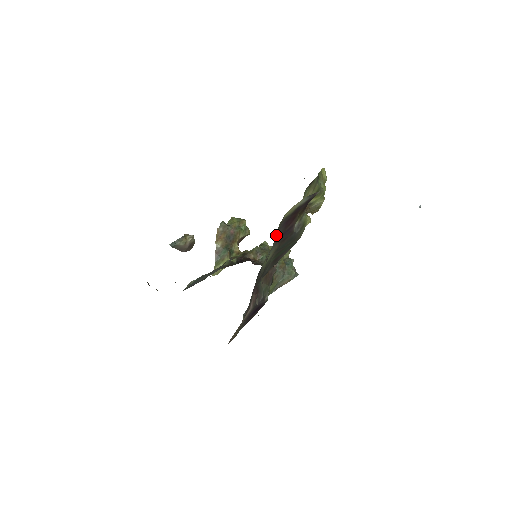
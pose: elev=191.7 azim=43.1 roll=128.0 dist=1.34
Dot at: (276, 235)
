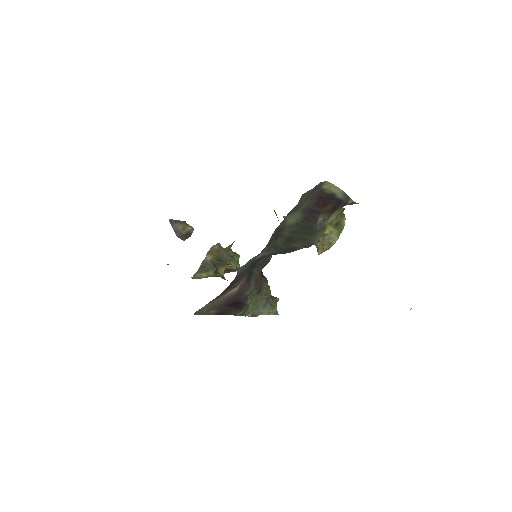
Dot at: (309, 198)
